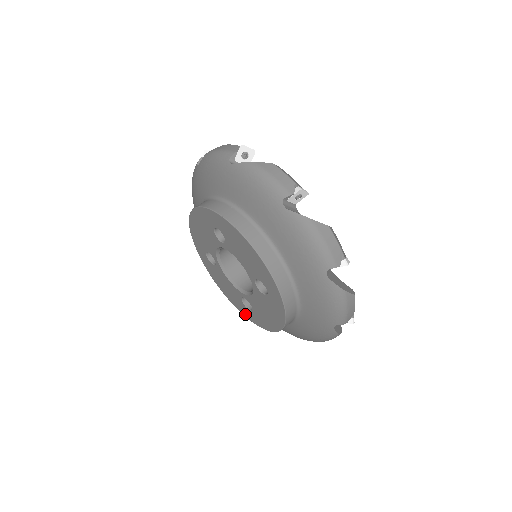
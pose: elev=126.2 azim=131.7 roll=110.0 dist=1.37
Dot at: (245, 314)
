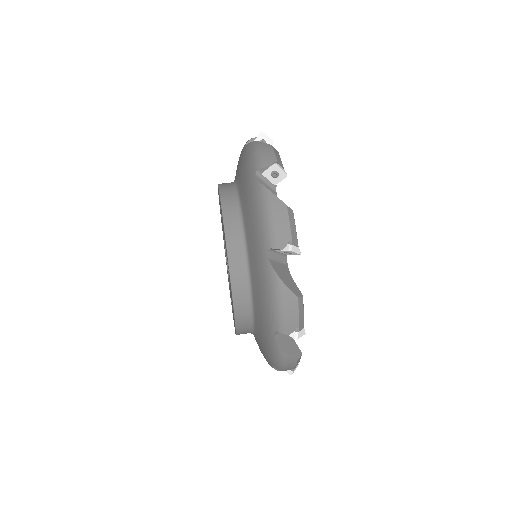
Dot at: (233, 319)
